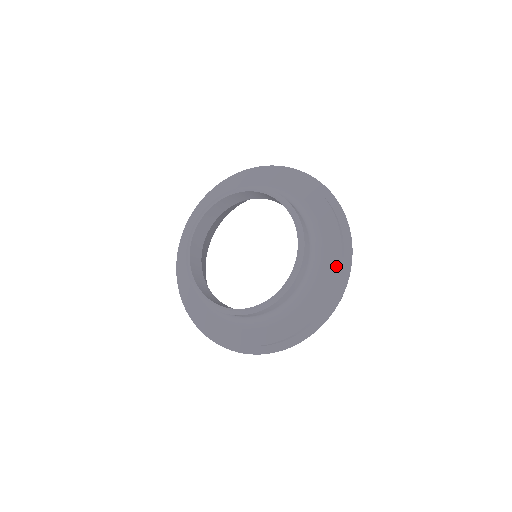
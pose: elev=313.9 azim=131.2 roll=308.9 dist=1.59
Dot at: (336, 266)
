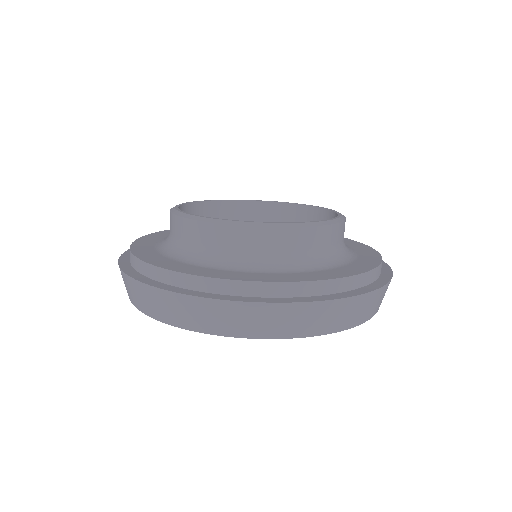
Dot at: (362, 245)
